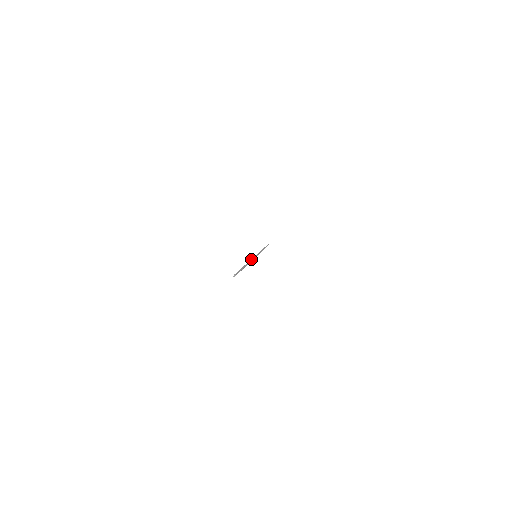
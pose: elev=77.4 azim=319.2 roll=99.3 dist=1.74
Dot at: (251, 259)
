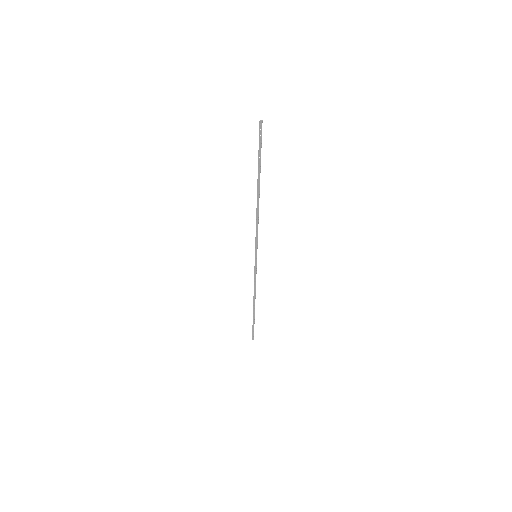
Dot at: occluded
